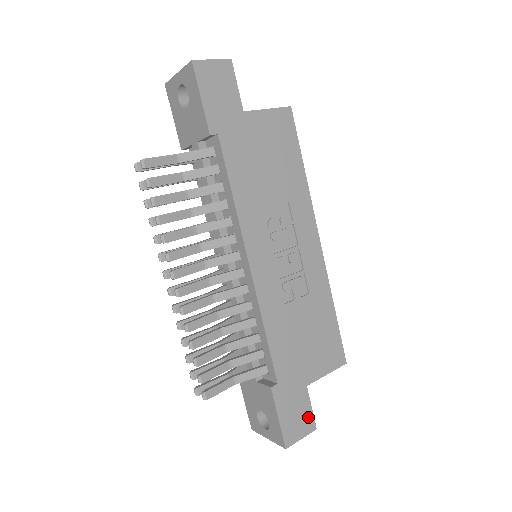
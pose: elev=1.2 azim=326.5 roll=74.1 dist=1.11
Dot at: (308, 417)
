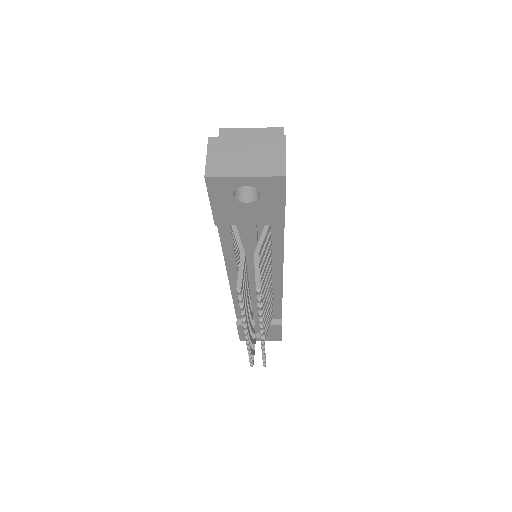
Dot at: occluded
